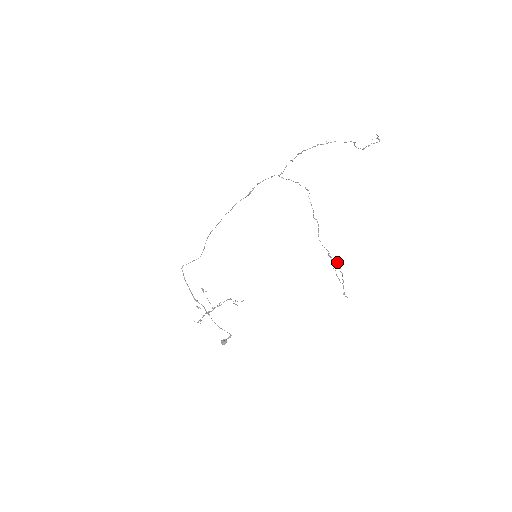
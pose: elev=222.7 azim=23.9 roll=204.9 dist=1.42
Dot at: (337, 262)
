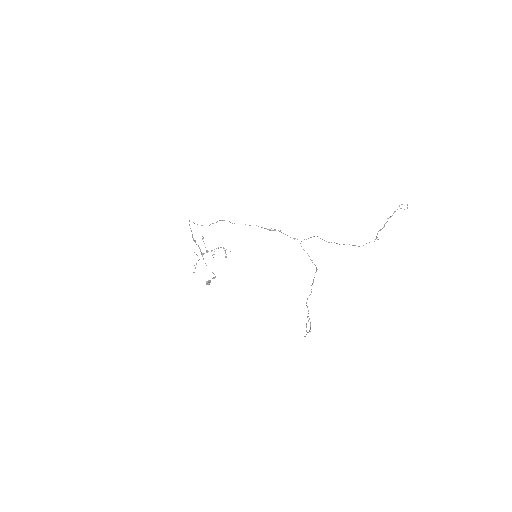
Dot at: (310, 325)
